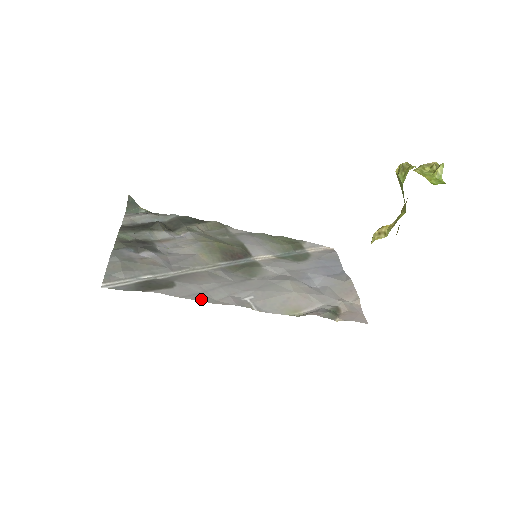
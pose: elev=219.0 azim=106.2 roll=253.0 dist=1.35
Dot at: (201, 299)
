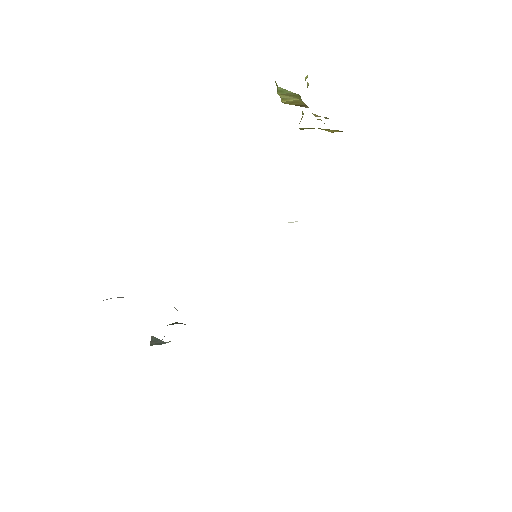
Dot at: occluded
